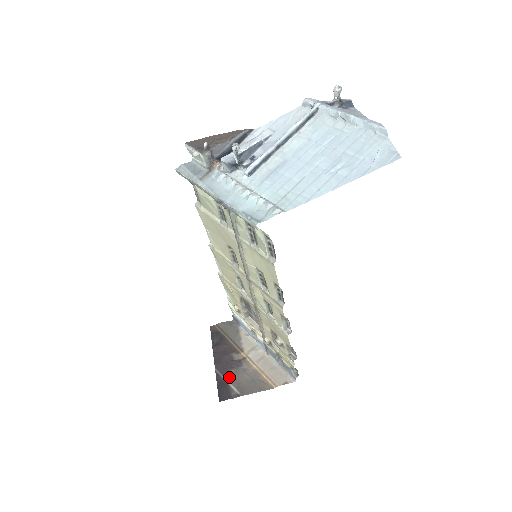
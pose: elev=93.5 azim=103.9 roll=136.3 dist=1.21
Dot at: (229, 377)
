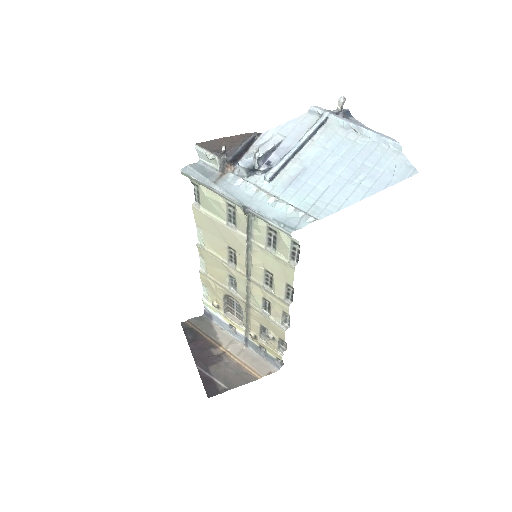
Dot at: (213, 373)
